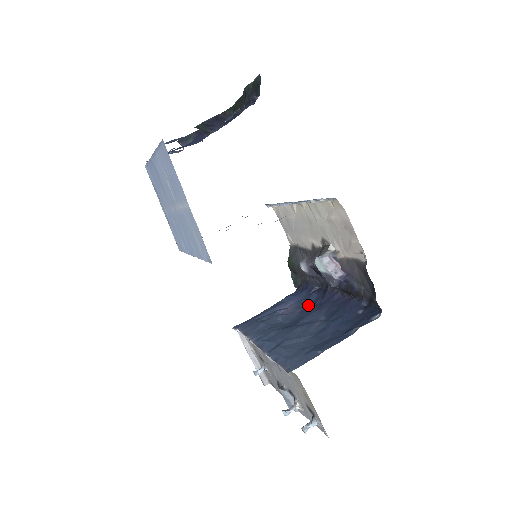
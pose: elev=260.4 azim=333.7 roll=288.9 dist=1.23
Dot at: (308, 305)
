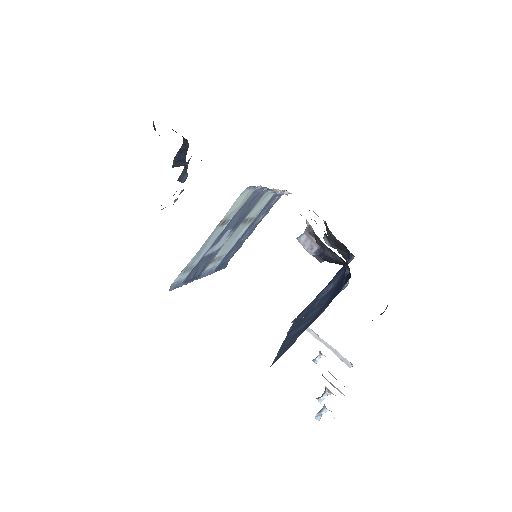
Dot at: occluded
